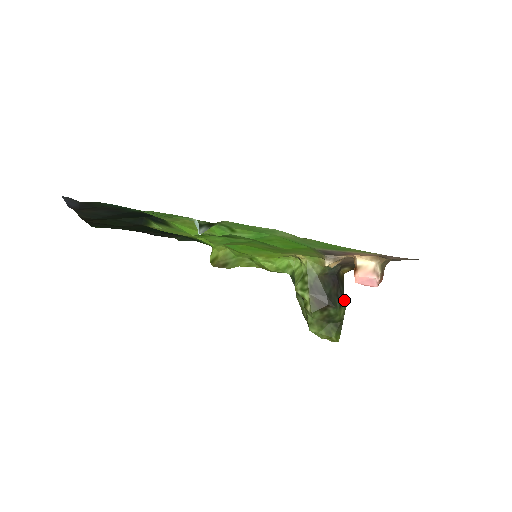
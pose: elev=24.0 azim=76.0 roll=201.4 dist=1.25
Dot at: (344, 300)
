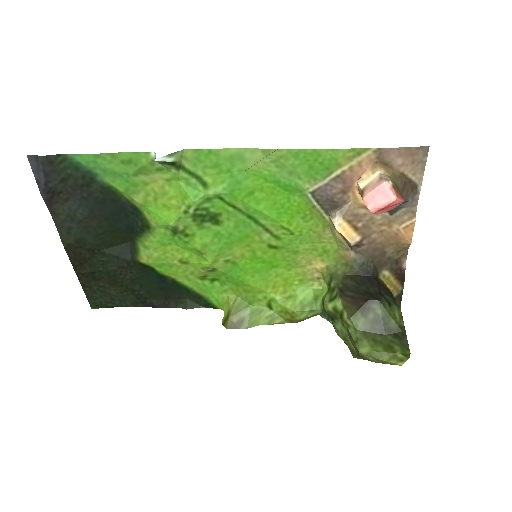
Dot at: (395, 302)
